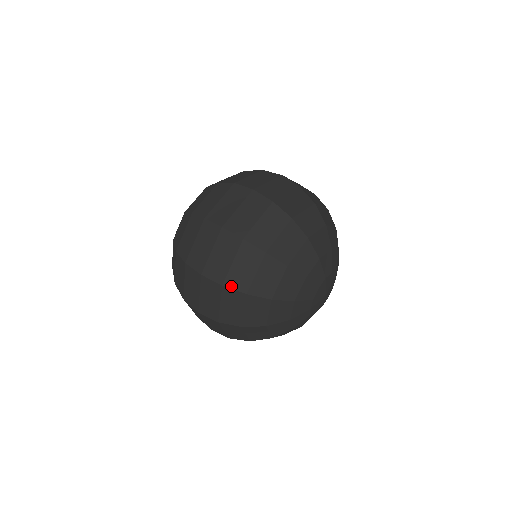
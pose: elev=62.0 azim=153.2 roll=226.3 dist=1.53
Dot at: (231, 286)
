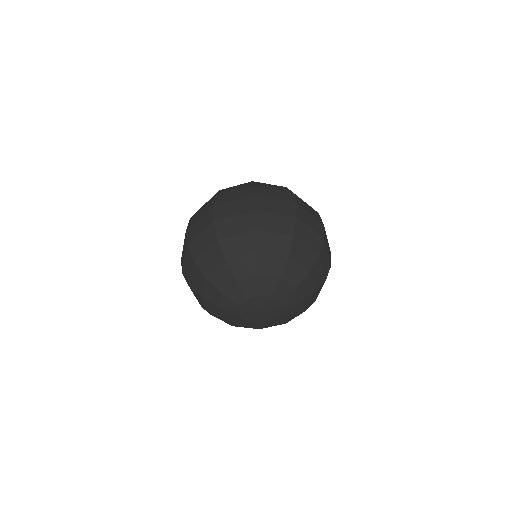
Dot at: (190, 249)
